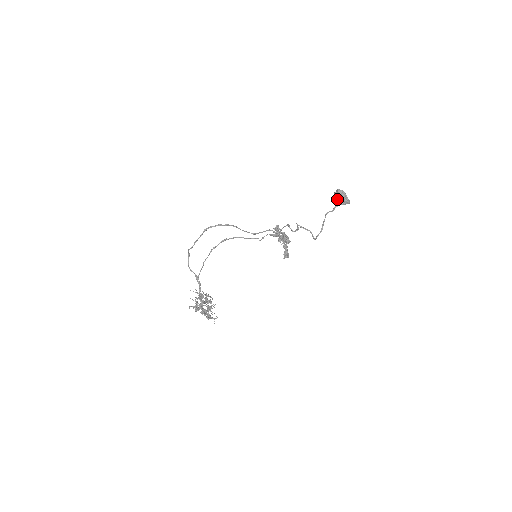
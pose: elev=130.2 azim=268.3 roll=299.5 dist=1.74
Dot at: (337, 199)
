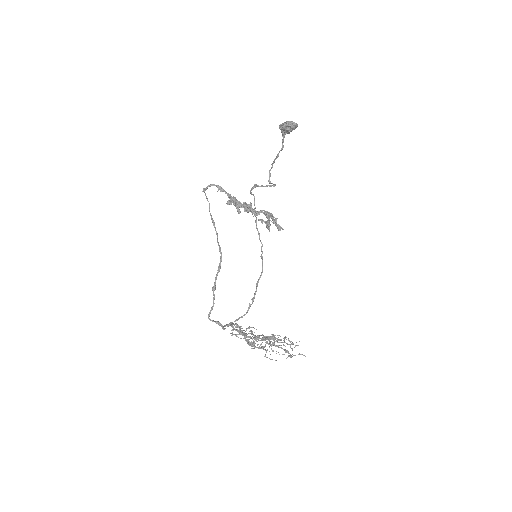
Dot at: (285, 131)
